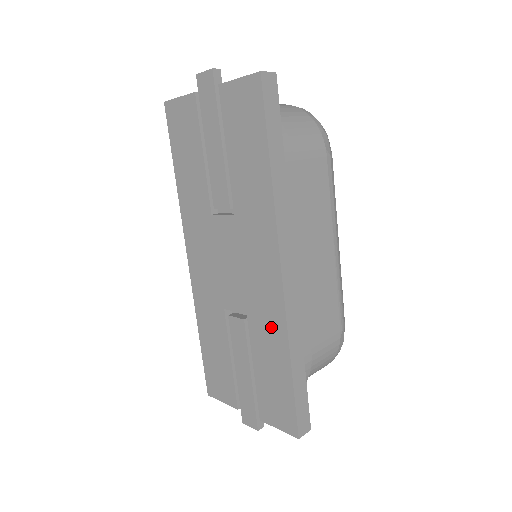
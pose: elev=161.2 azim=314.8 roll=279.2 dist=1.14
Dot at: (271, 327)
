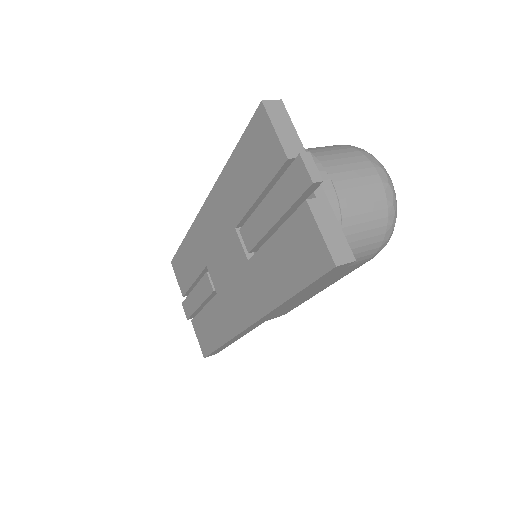
Dot at: (225, 322)
